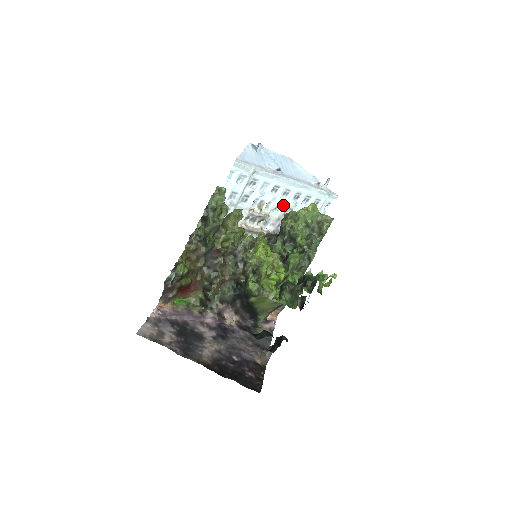
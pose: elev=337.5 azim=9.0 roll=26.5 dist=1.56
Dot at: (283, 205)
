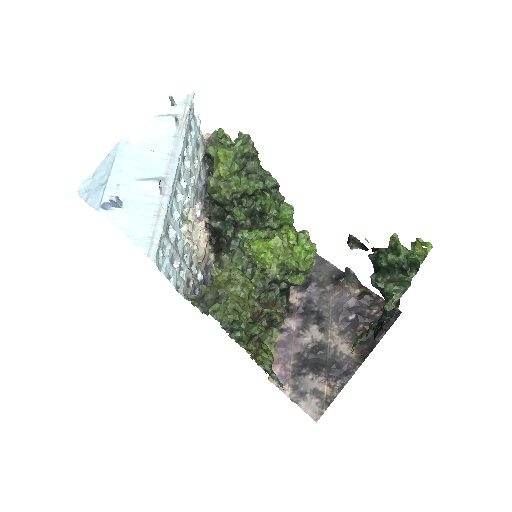
Dot at: (187, 184)
